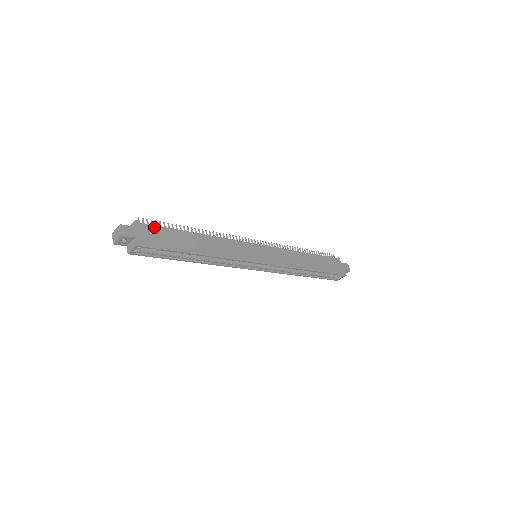
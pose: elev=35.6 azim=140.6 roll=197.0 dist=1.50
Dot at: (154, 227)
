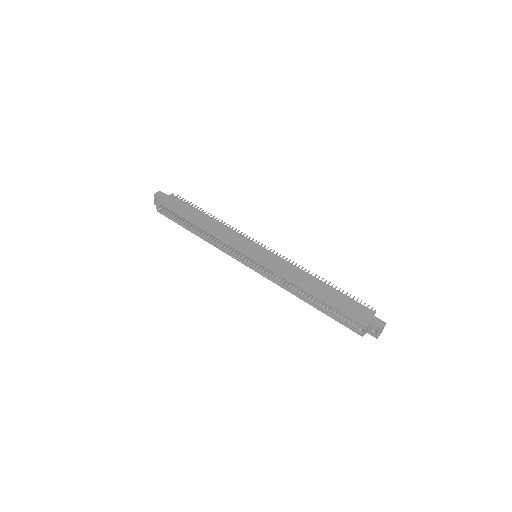
Dot at: (180, 200)
